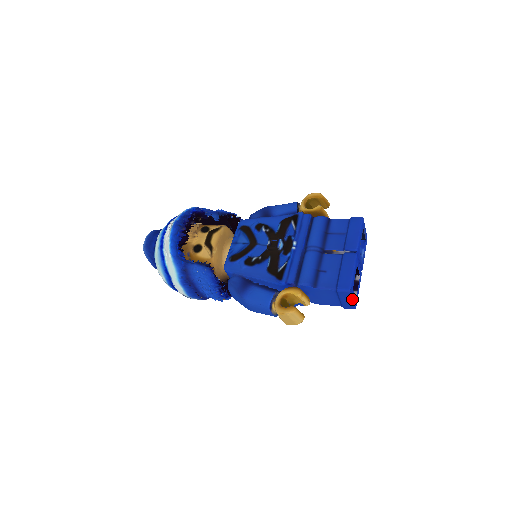
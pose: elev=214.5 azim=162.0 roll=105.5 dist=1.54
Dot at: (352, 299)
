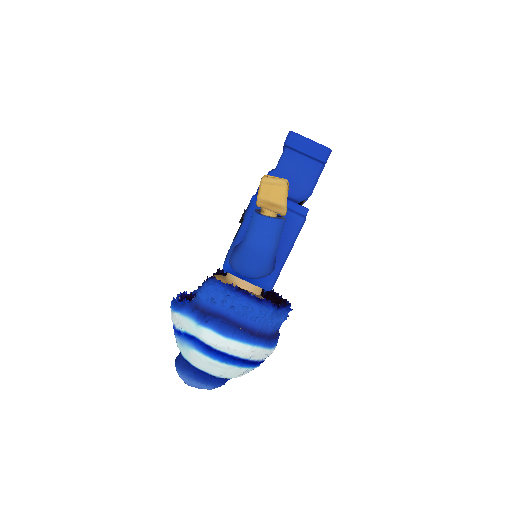
Dot at: (307, 139)
